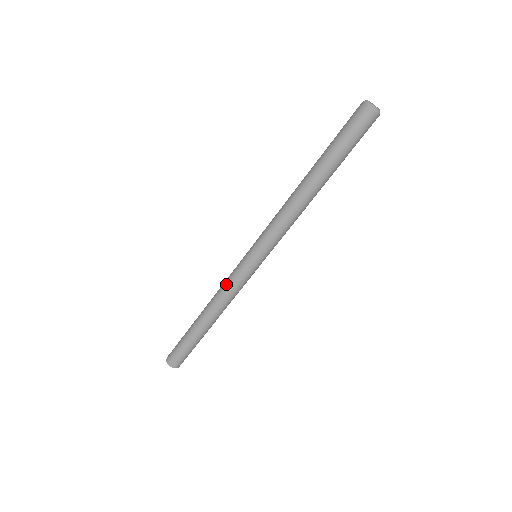
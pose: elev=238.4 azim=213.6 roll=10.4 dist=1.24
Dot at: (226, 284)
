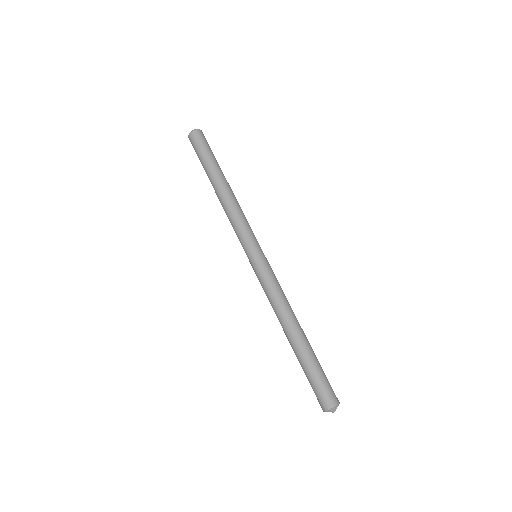
Dot at: occluded
